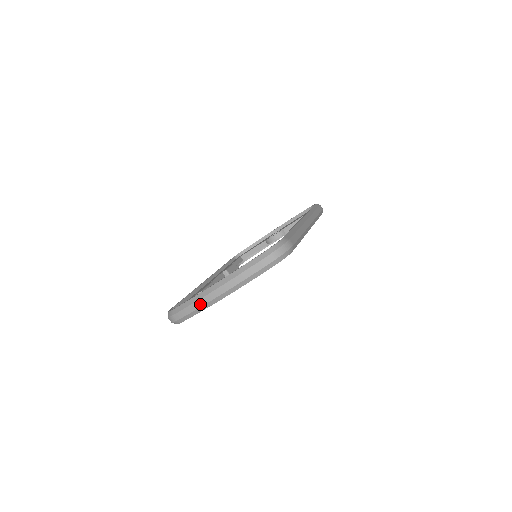
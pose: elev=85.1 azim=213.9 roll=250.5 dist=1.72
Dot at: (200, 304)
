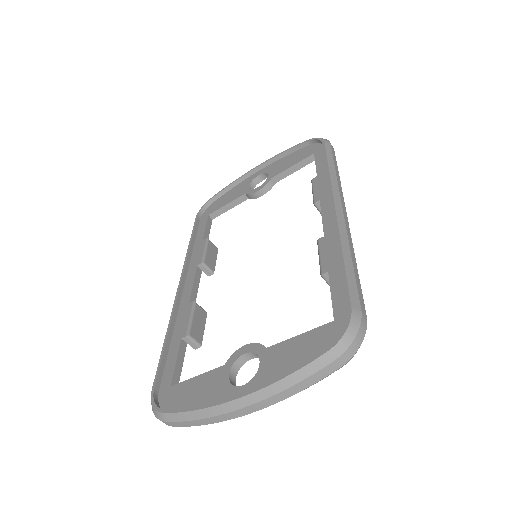
Dot at: (216, 420)
